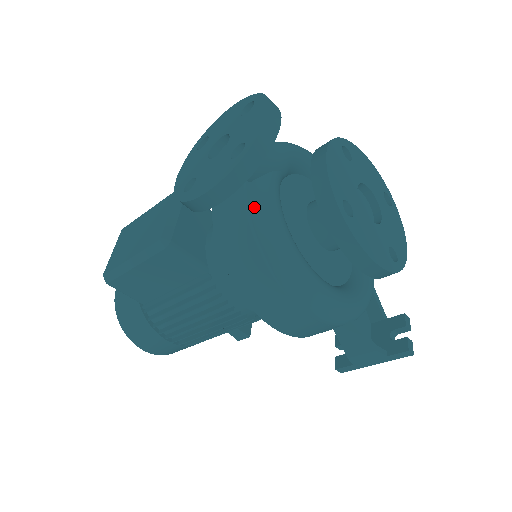
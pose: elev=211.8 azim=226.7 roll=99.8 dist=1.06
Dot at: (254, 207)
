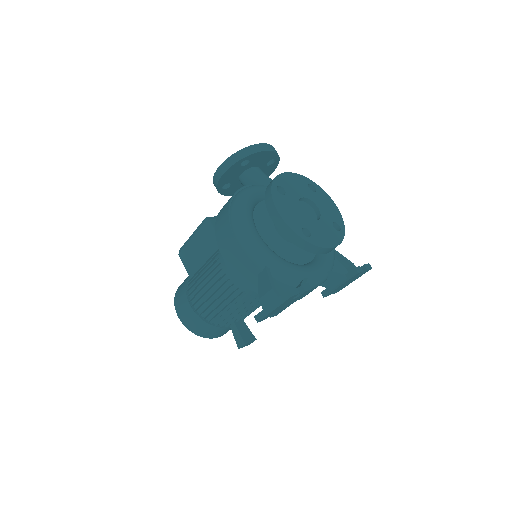
Dot at: (242, 189)
